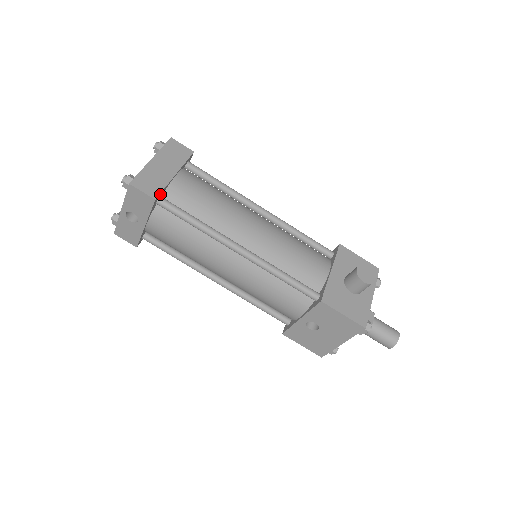
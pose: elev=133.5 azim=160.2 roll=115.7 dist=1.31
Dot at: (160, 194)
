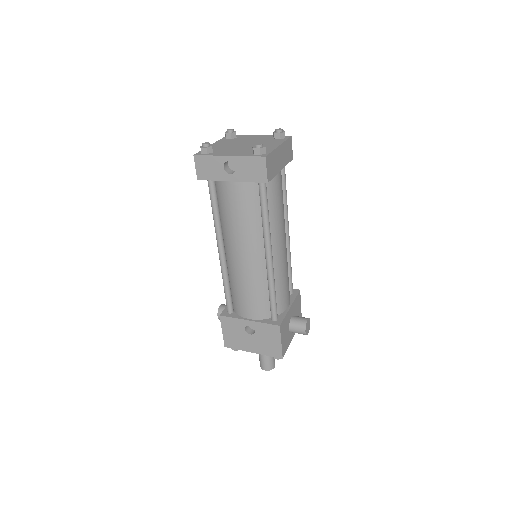
Dot at: (269, 179)
